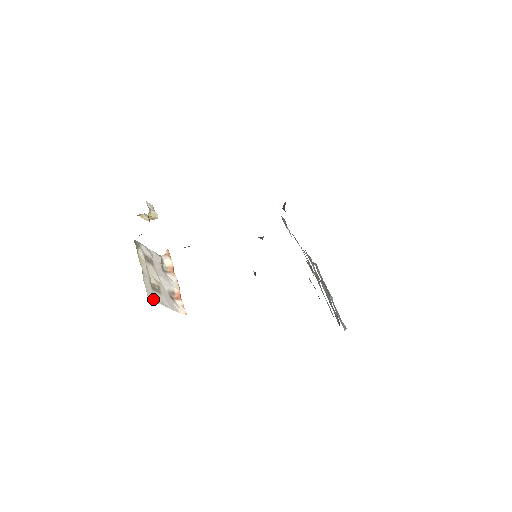
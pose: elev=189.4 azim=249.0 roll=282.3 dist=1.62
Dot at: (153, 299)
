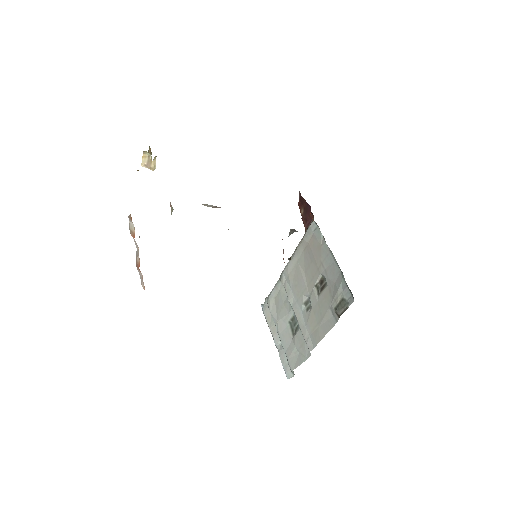
Dot at: occluded
